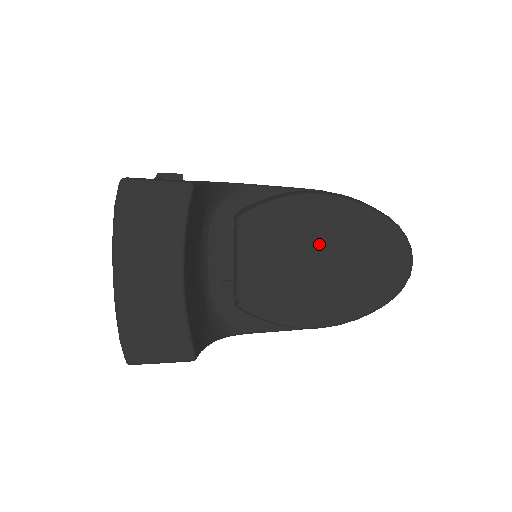
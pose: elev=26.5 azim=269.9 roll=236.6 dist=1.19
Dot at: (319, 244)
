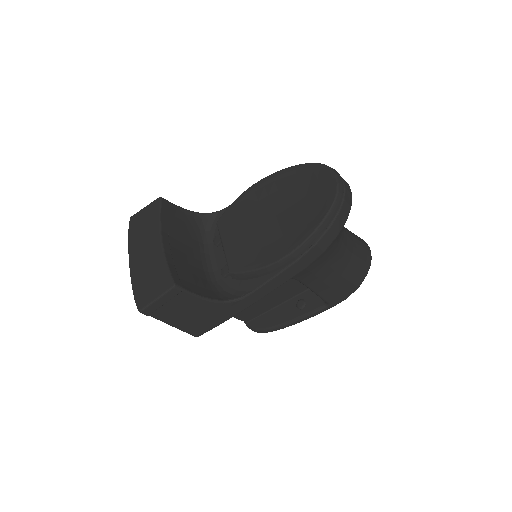
Dot at: (270, 207)
